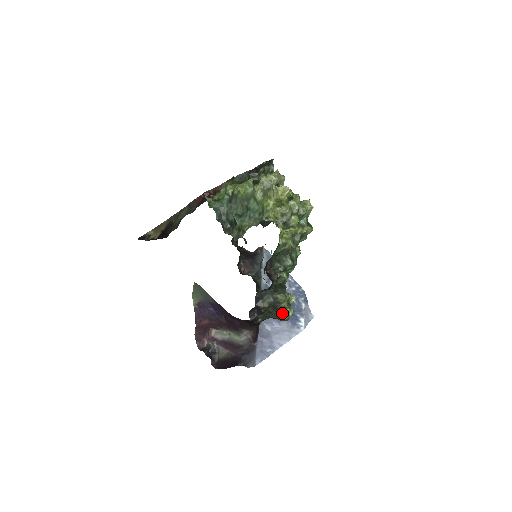
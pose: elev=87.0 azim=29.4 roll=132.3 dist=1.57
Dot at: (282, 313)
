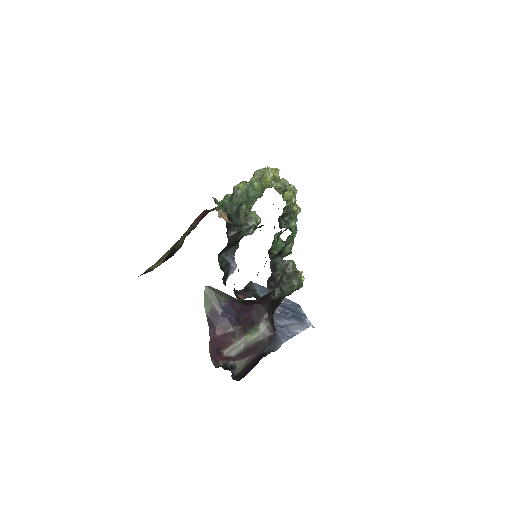
Dot at: (296, 277)
